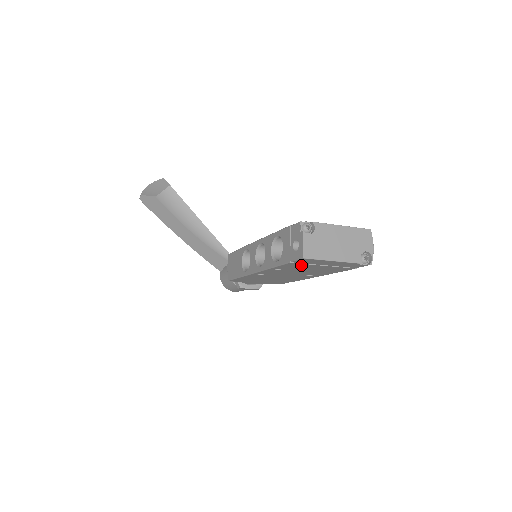
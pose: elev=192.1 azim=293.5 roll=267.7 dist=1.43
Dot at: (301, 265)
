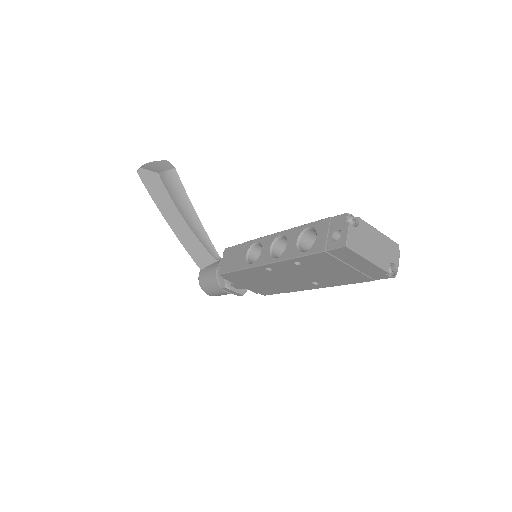
Dot at: (330, 260)
